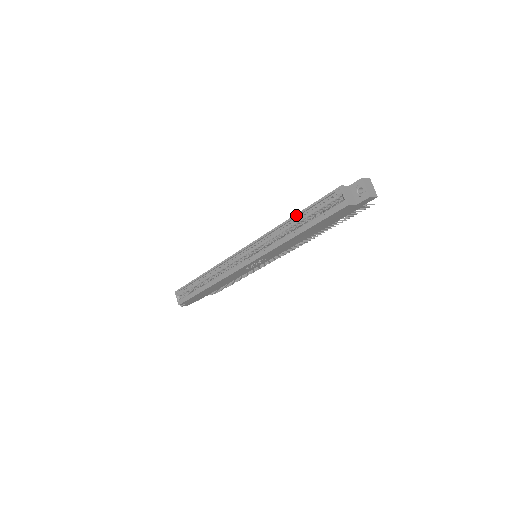
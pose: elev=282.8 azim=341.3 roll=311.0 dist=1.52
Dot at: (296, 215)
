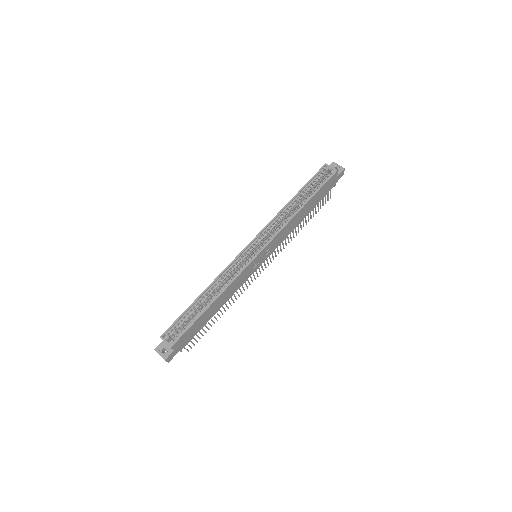
Dot at: (297, 194)
